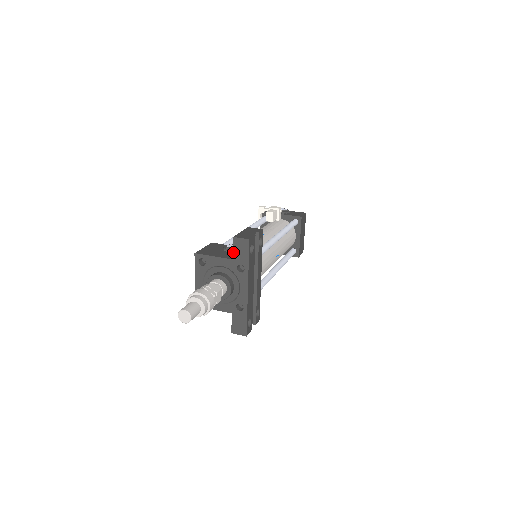
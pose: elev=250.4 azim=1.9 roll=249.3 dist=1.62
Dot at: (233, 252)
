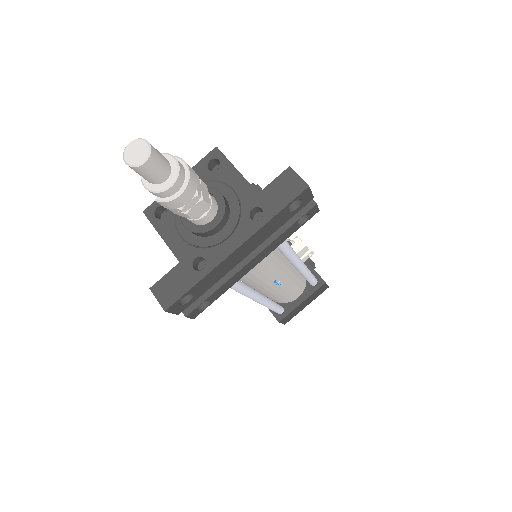
Dot at: (269, 185)
